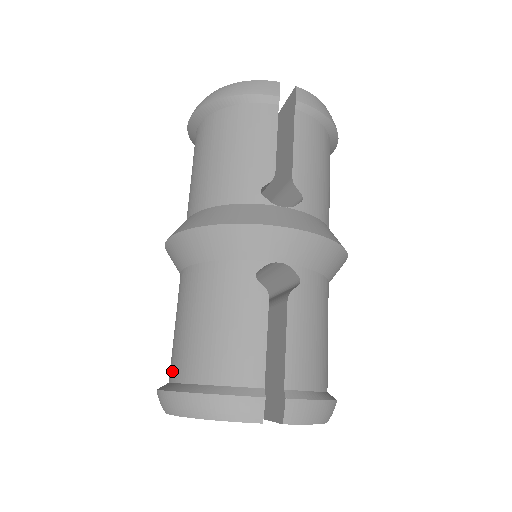
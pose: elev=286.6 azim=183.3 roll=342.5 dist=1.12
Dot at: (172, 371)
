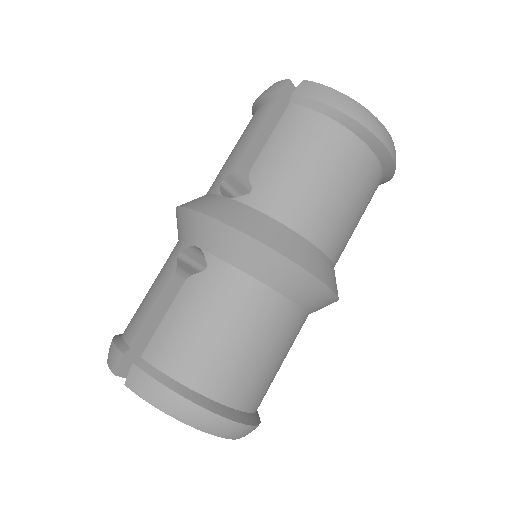
Dot at: occluded
